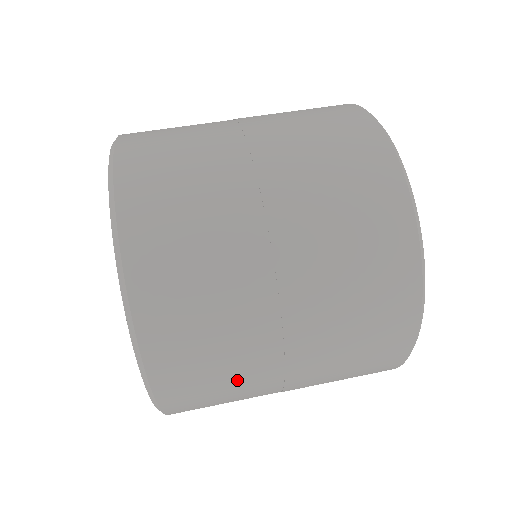
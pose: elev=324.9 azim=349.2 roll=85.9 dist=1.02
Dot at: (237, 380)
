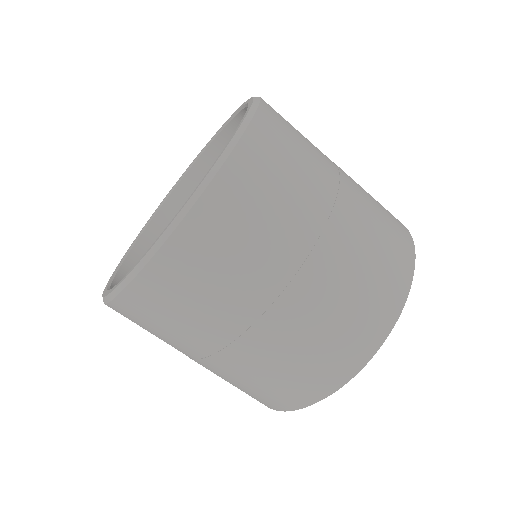
Dot at: (257, 253)
